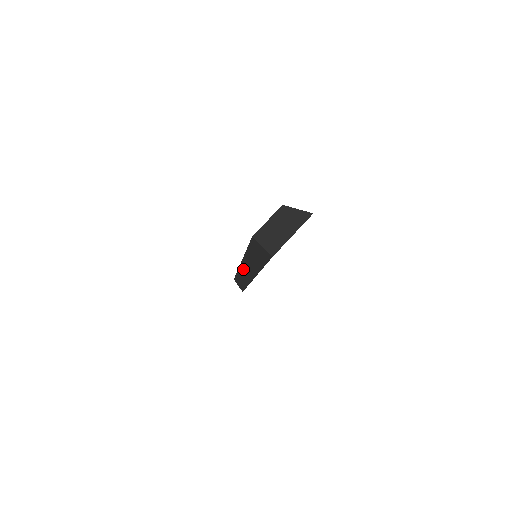
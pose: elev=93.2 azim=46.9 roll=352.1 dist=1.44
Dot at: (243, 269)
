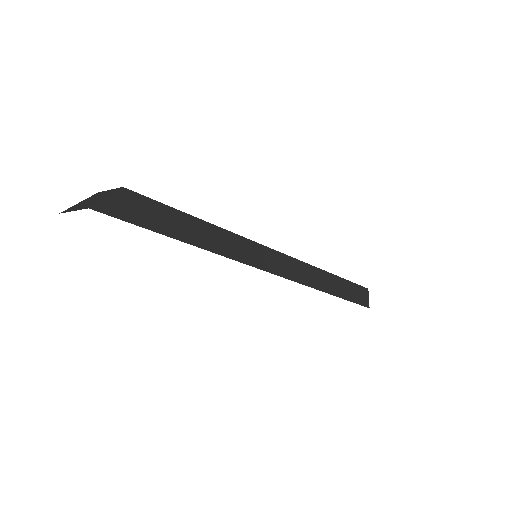
Dot at: occluded
